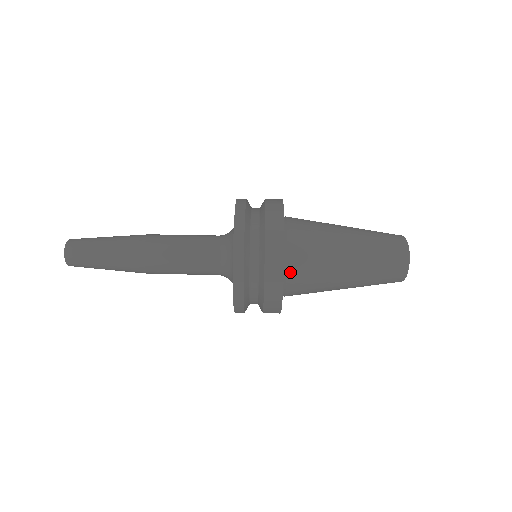
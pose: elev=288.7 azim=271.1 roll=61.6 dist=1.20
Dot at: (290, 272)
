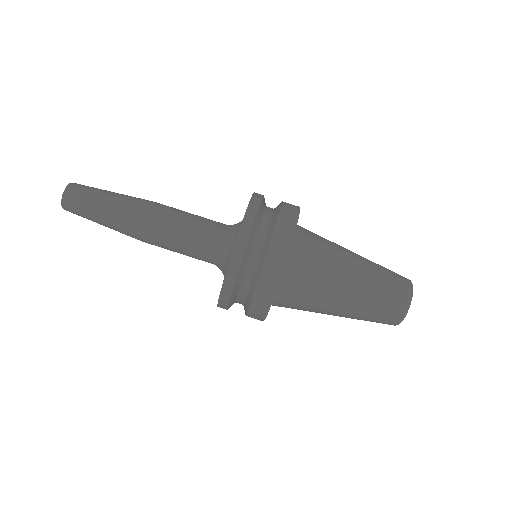
Dot at: occluded
